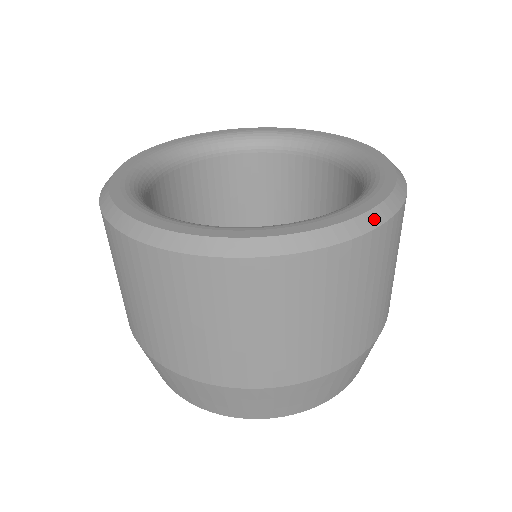
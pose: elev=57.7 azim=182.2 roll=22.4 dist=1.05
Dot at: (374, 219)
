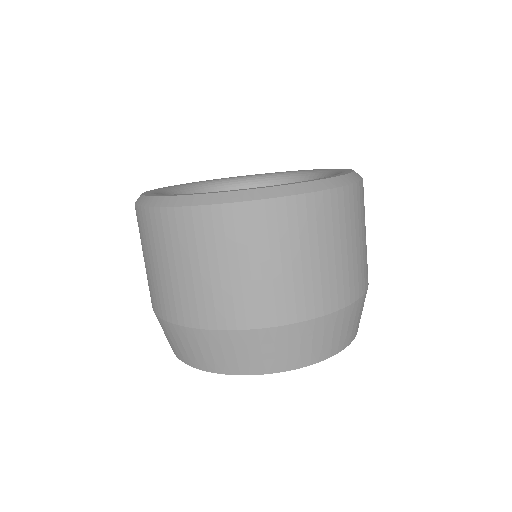
Dot at: occluded
